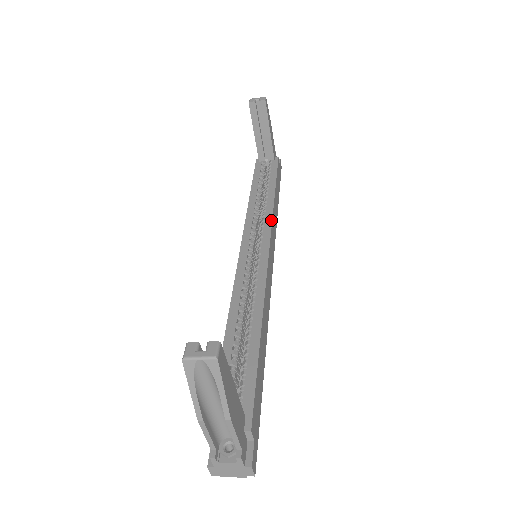
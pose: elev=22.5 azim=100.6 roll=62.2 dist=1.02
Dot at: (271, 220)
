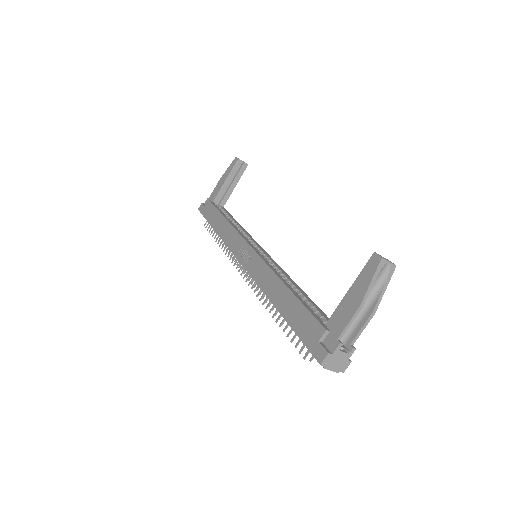
Dot at: occluded
